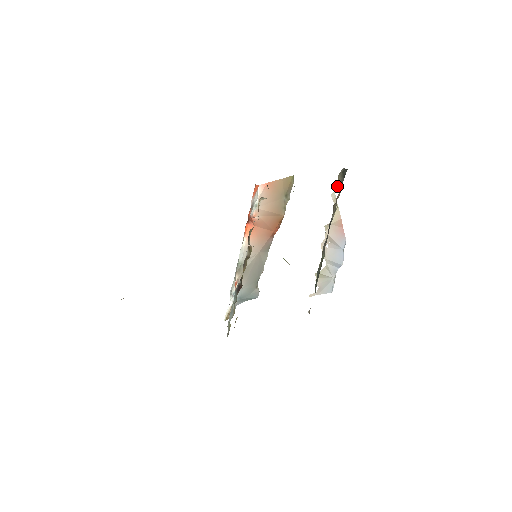
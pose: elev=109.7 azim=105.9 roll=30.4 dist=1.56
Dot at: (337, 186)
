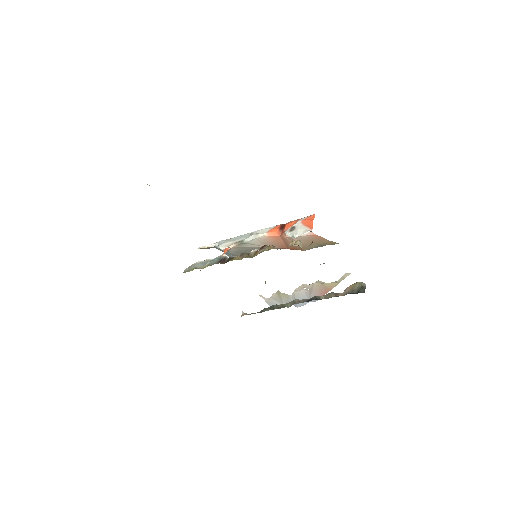
Dot at: (349, 286)
